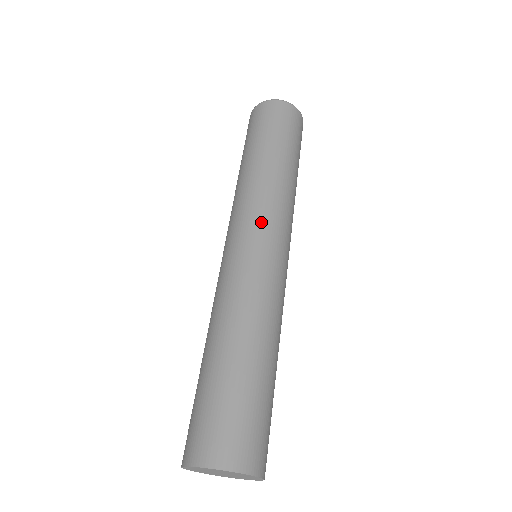
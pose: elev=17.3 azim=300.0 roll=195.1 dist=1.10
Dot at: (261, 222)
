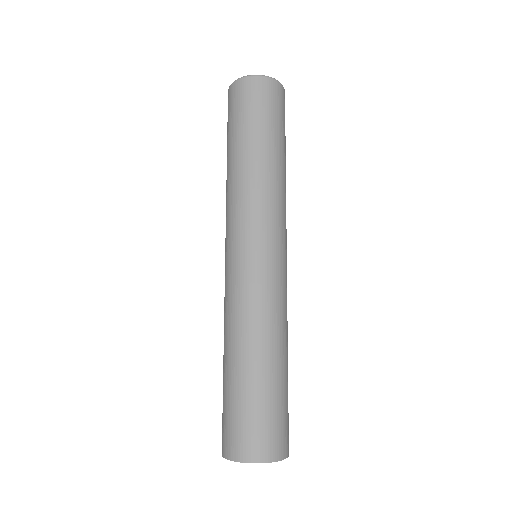
Dot at: (273, 232)
